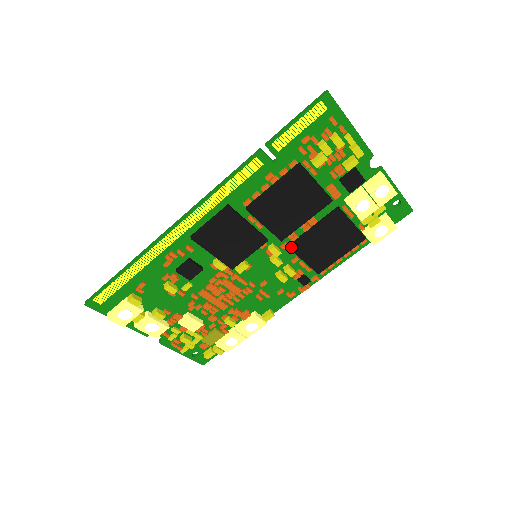
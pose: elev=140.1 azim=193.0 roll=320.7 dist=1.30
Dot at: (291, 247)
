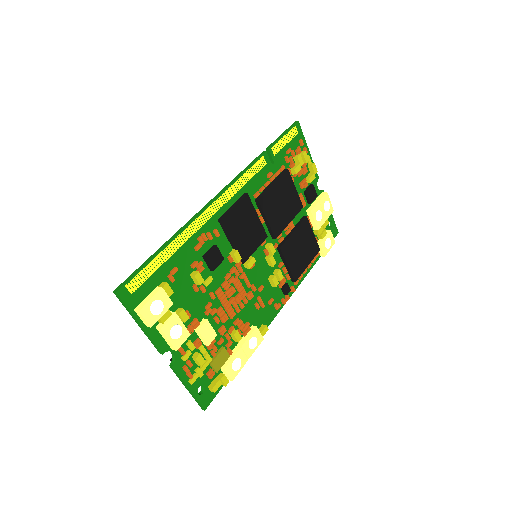
Dot at: (281, 247)
